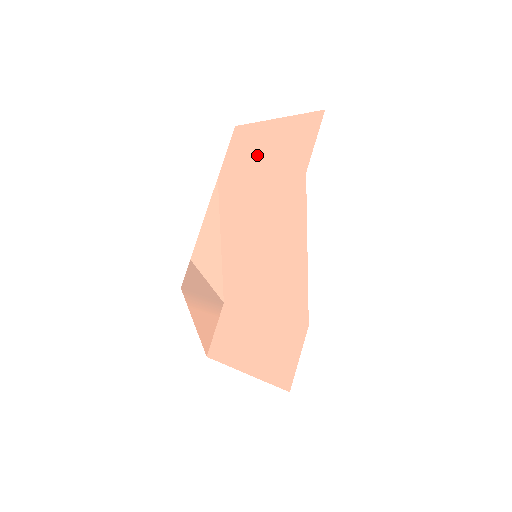
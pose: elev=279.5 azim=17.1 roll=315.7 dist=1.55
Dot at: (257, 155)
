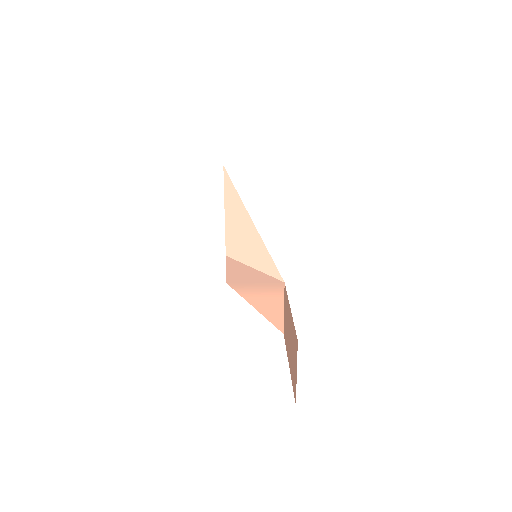
Dot at: occluded
